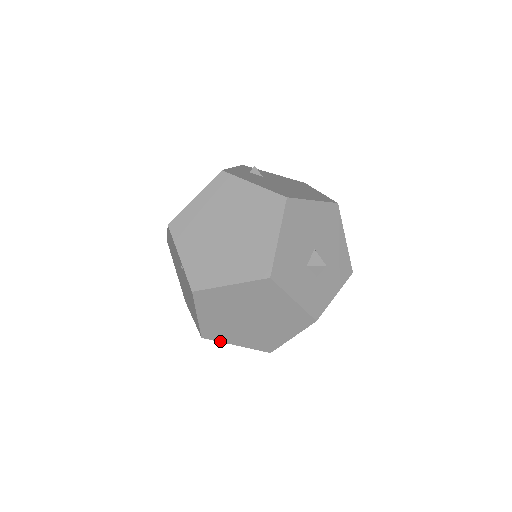
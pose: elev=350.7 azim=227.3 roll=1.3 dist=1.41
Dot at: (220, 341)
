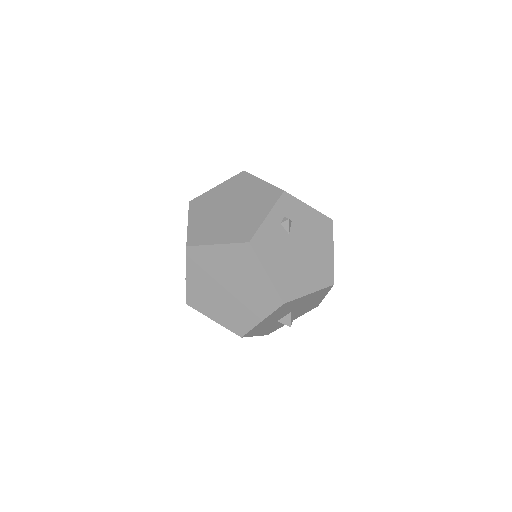
Dot at: occluded
